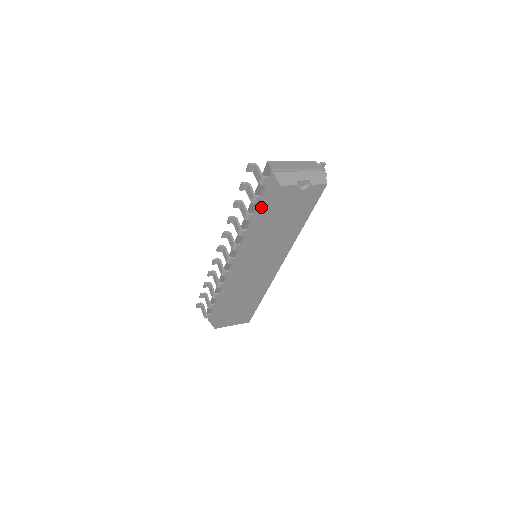
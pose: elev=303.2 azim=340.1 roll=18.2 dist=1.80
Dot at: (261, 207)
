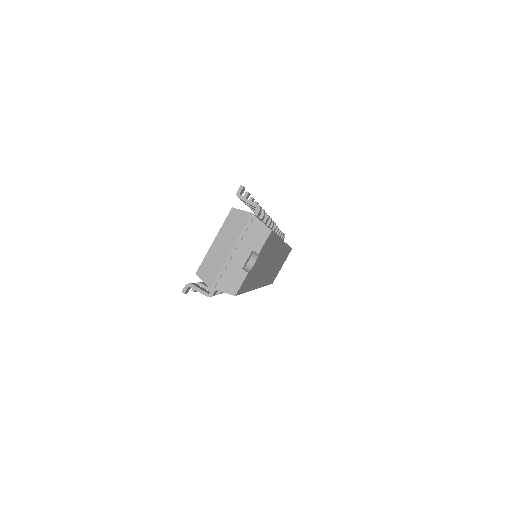
Dot at: occluded
